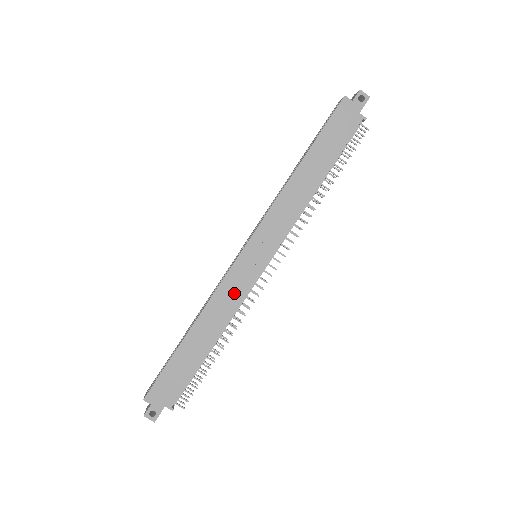
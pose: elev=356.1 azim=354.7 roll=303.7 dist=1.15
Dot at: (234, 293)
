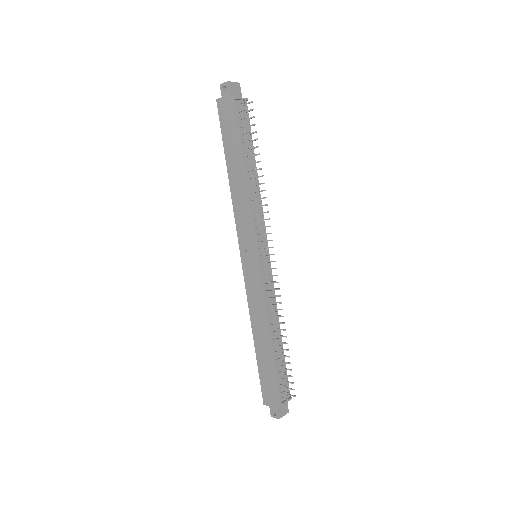
Dot at: (257, 294)
